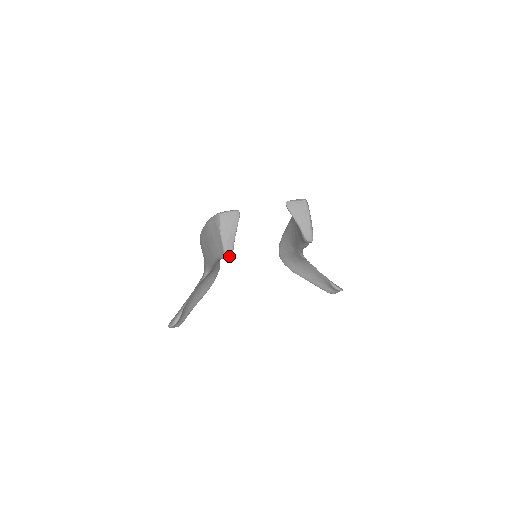
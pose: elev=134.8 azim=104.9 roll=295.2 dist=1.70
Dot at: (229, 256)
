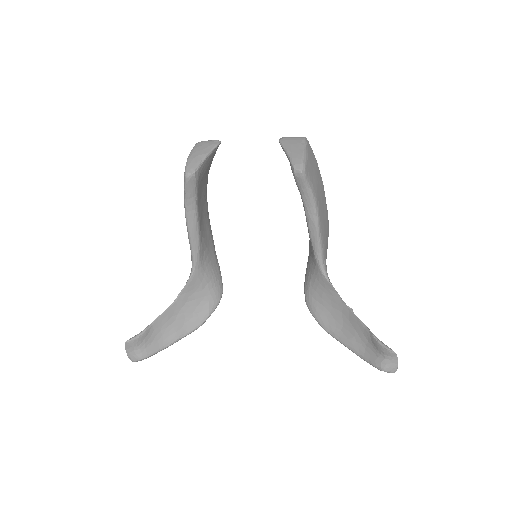
Dot at: (189, 174)
